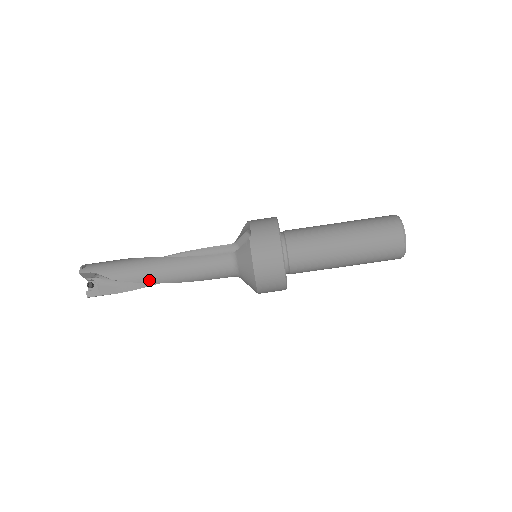
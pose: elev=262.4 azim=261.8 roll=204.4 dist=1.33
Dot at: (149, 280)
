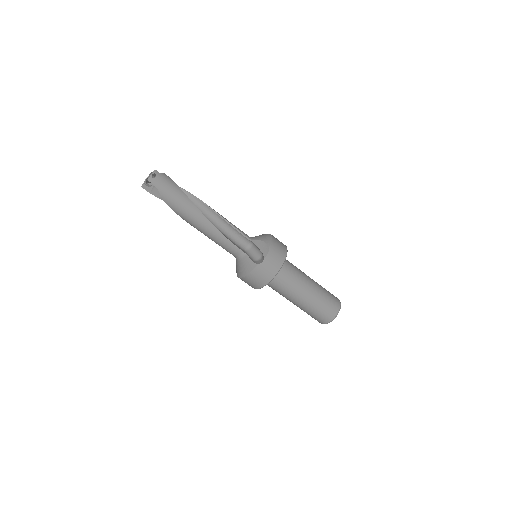
Dot at: (186, 220)
